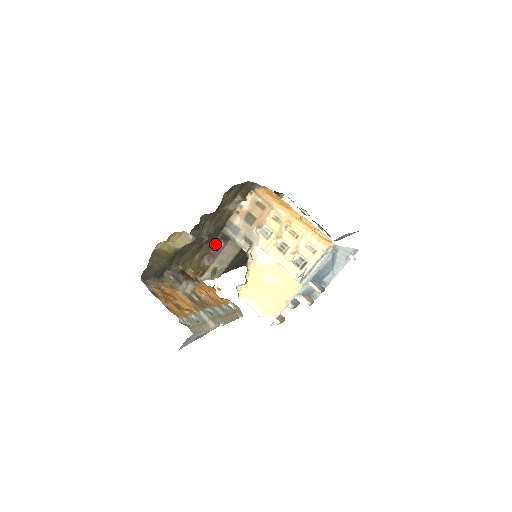
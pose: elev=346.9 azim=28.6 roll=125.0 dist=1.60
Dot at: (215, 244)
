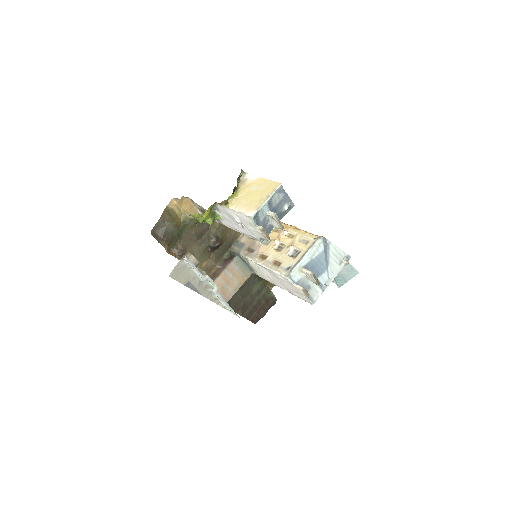
Dot at: (222, 260)
